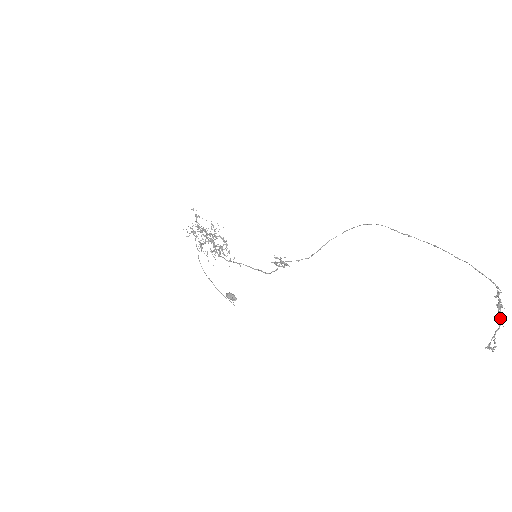
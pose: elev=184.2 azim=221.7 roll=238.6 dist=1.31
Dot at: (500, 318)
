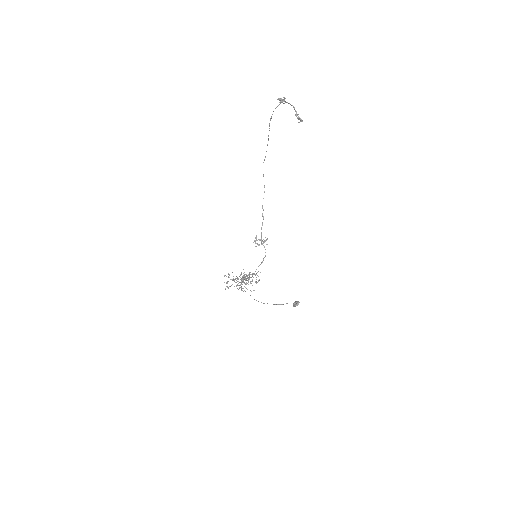
Dot at: occluded
